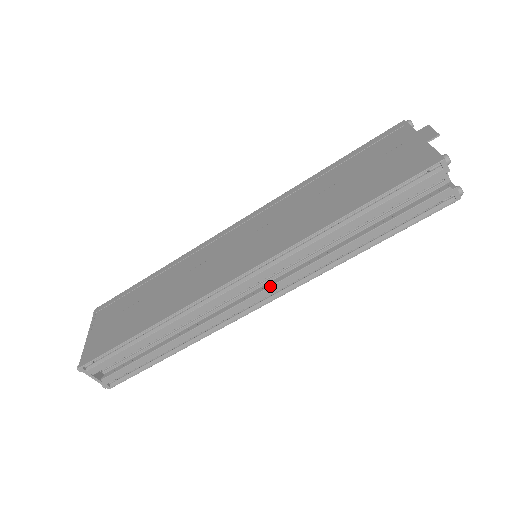
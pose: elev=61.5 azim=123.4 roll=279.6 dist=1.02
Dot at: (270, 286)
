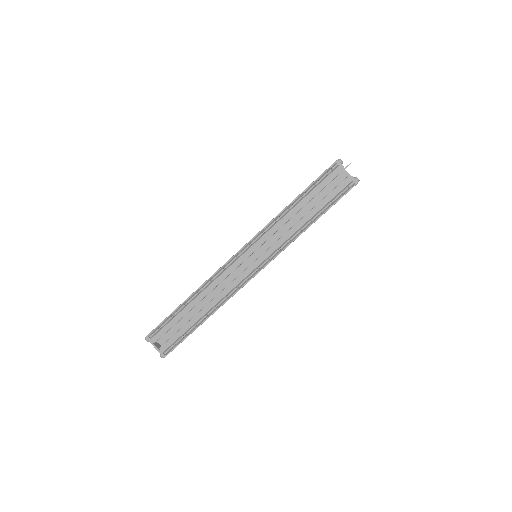
Dot at: (257, 259)
